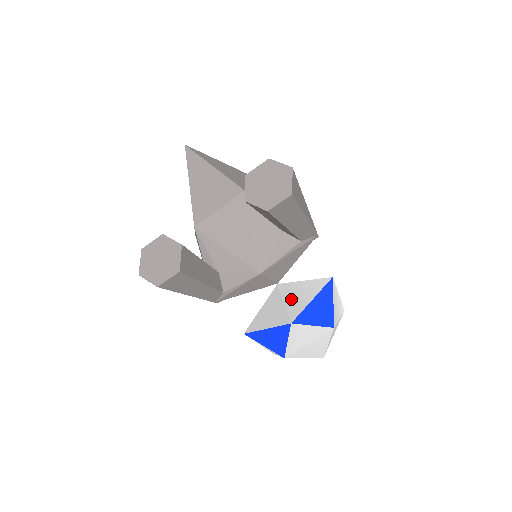
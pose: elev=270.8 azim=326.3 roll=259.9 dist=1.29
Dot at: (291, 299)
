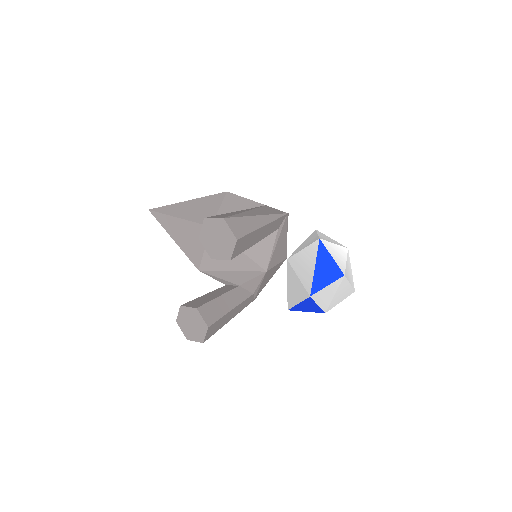
Dot at: (301, 272)
